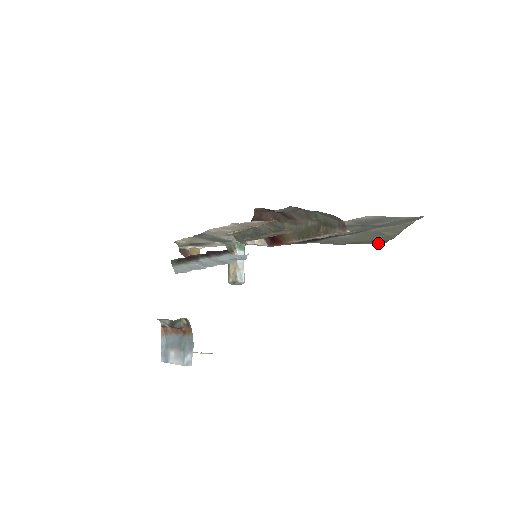
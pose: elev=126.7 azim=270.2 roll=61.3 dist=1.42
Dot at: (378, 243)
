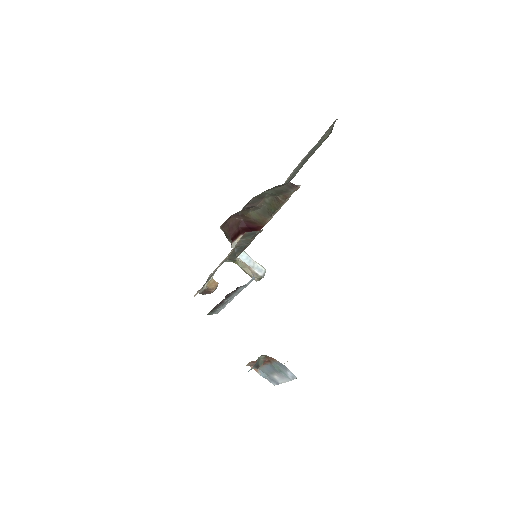
Dot at: occluded
